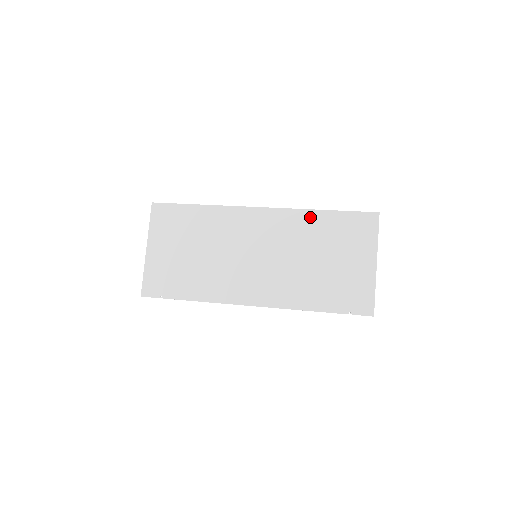
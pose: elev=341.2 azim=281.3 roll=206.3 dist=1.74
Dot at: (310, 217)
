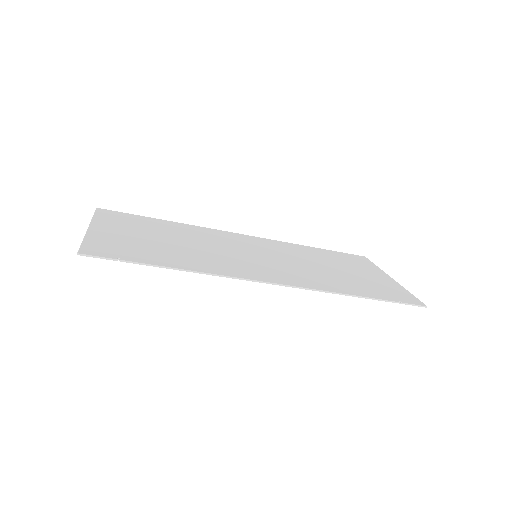
Dot at: (302, 247)
